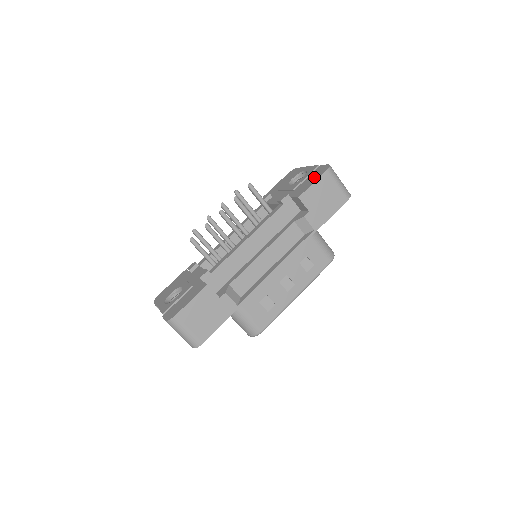
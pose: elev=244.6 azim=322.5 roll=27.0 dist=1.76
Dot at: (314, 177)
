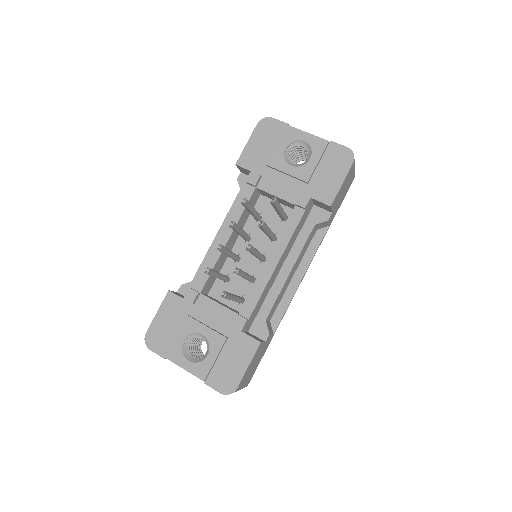
Dot at: (336, 169)
